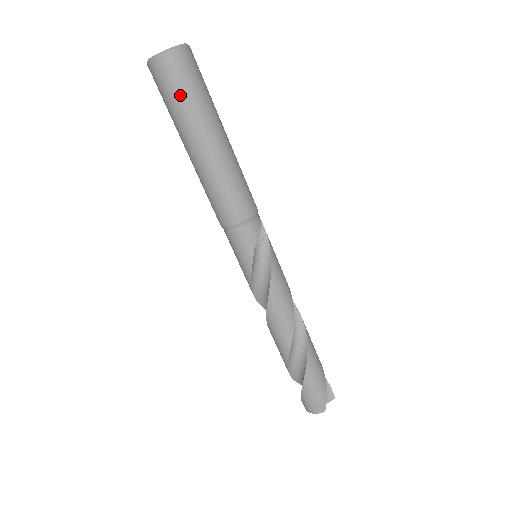
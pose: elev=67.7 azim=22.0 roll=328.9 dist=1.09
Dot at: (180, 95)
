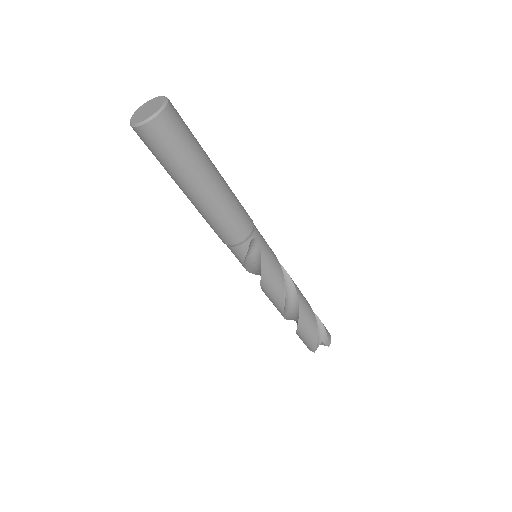
Dot at: (157, 157)
